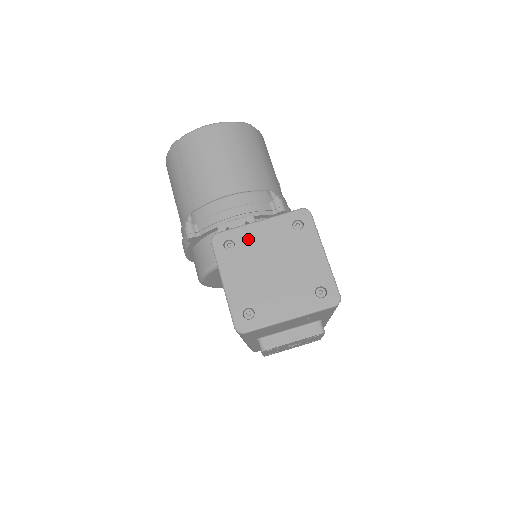
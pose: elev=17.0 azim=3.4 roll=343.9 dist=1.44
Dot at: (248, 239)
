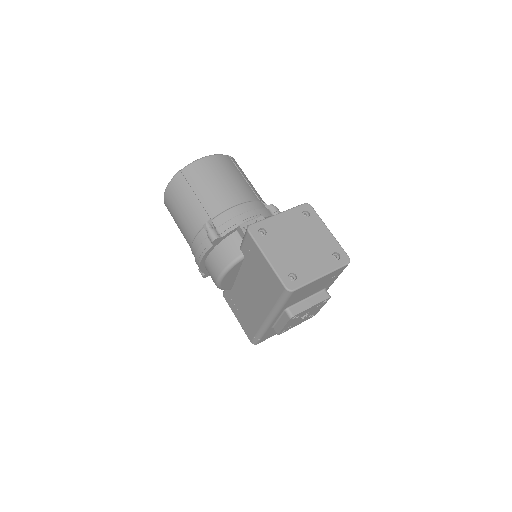
Dot at: (275, 226)
